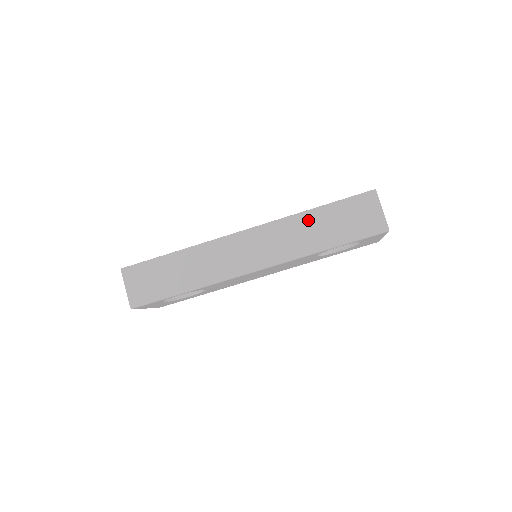
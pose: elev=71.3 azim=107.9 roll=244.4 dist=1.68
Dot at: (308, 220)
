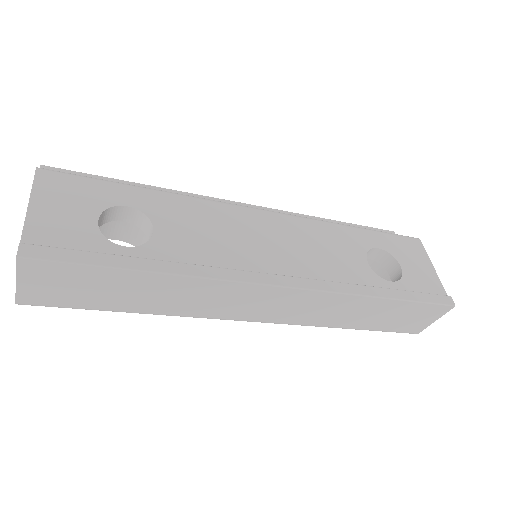
Dot at: (364, 305)
